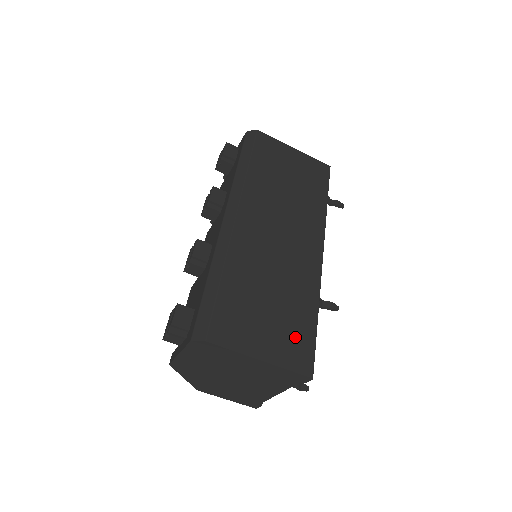
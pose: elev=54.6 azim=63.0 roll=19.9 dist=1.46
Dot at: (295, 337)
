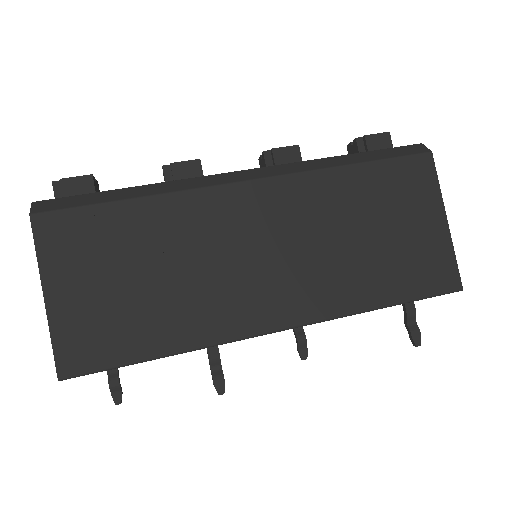
Dot at: (107, 333)
